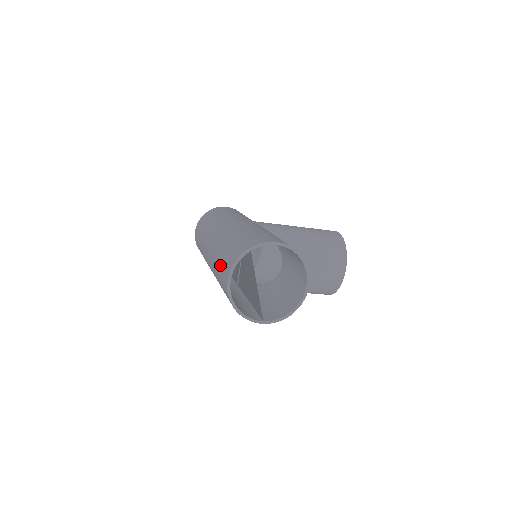
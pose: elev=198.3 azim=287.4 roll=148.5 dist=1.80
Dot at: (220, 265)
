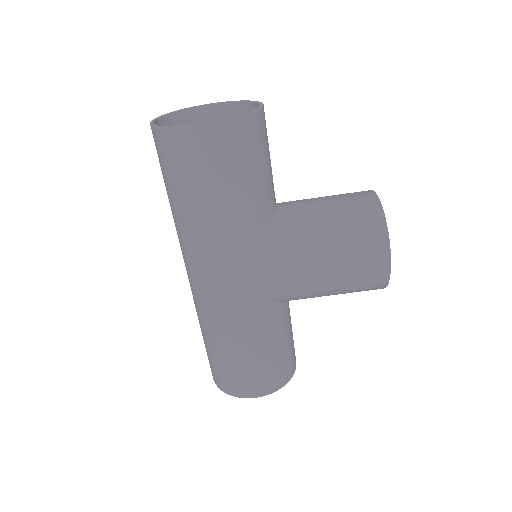
Dot at: occluded
